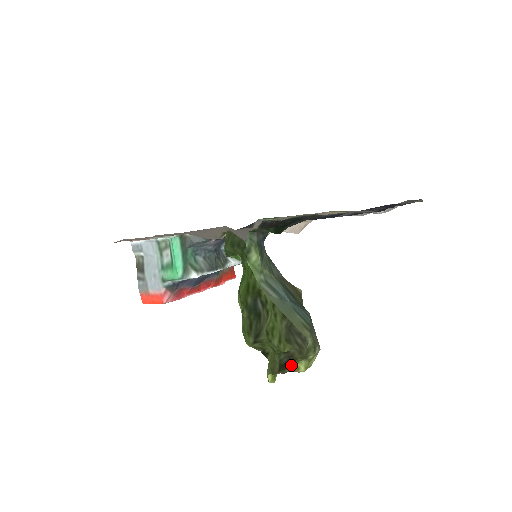
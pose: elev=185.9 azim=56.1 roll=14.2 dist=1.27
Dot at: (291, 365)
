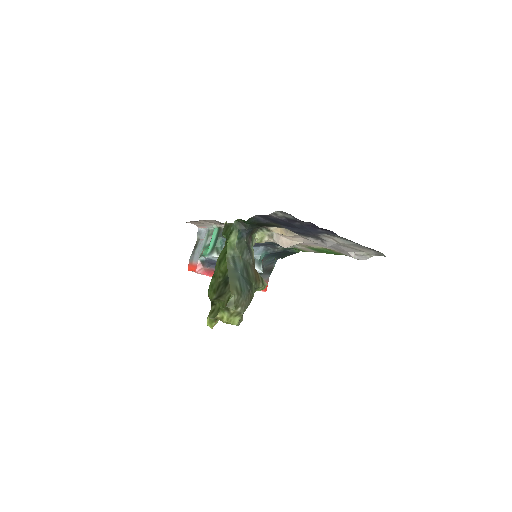
Dot at: occluded
